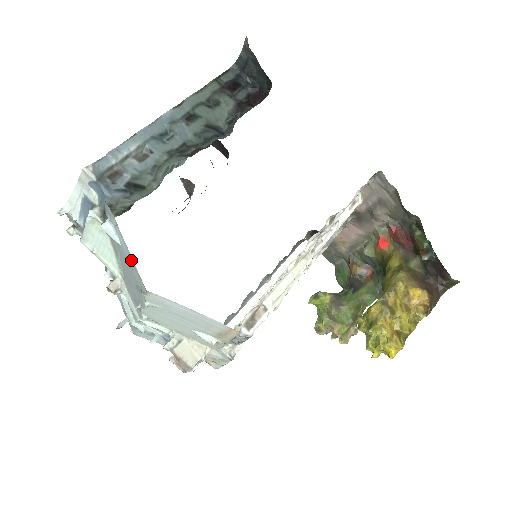
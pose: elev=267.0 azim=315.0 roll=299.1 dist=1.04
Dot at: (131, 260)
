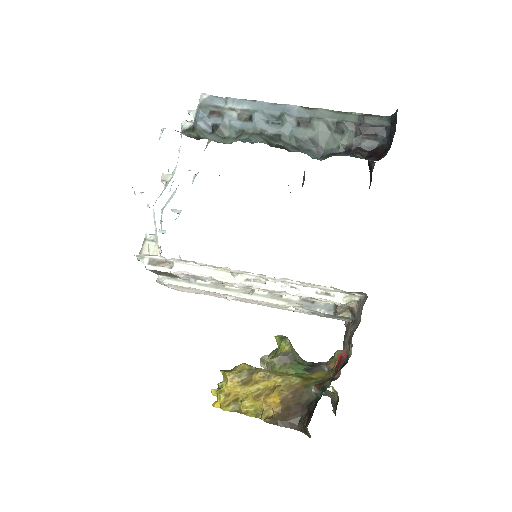
Dot at: occluded
